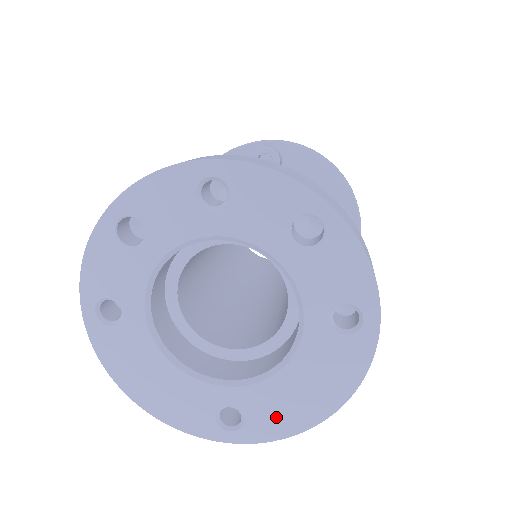
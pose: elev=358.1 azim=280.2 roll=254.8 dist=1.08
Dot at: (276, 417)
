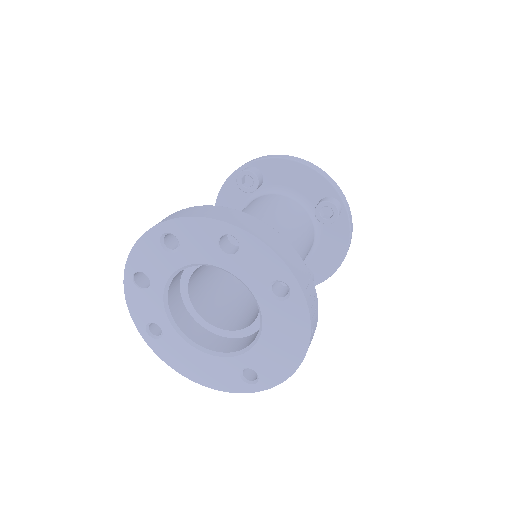
Dot at: (274, 367)
